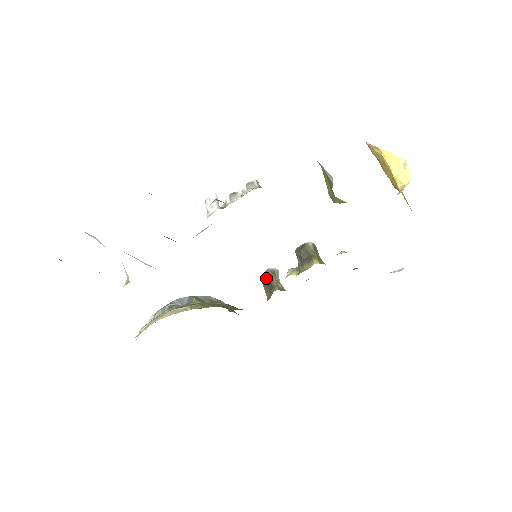
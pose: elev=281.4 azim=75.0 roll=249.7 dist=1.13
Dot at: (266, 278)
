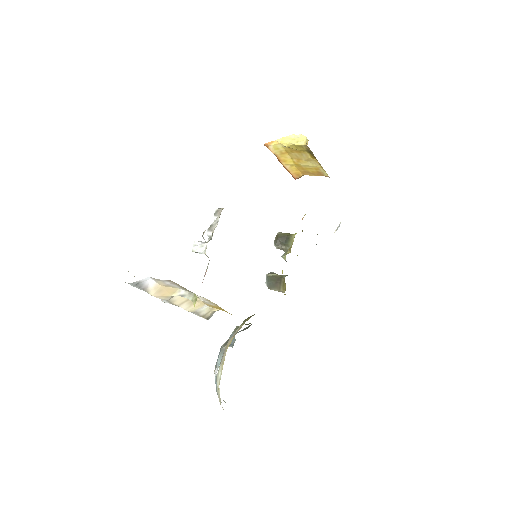
Dot at: (271, 280)
